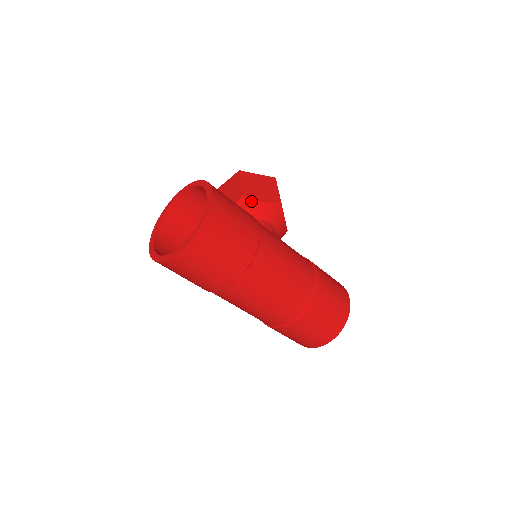
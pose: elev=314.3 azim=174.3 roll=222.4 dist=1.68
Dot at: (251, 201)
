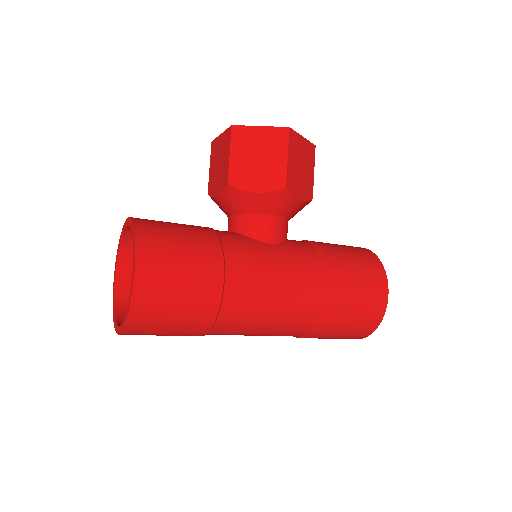
Dot at: (240, 192)
